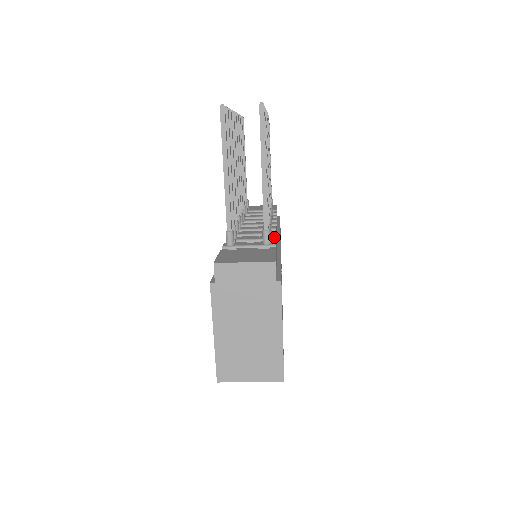
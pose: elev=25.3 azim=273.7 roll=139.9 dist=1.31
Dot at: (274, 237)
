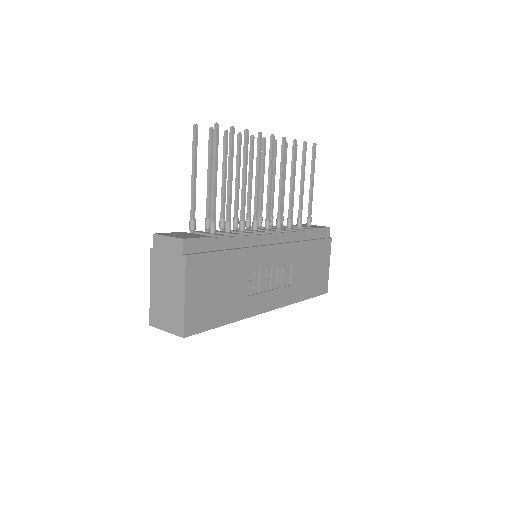
Dot at: (238, 234)
